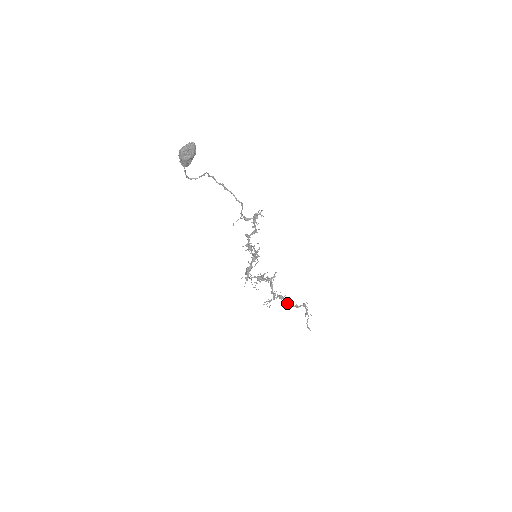
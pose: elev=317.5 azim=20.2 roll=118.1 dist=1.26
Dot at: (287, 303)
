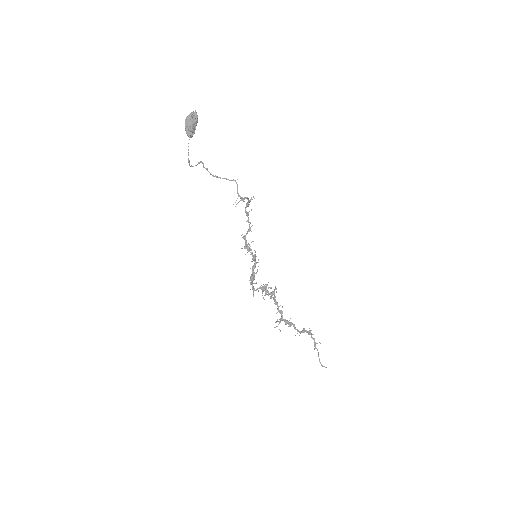
Dot at: (295, 328)
